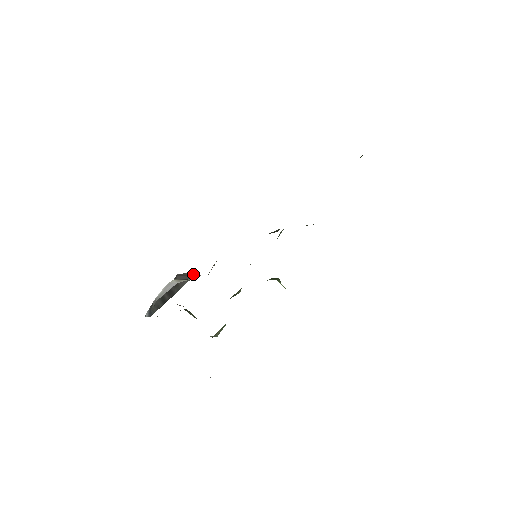
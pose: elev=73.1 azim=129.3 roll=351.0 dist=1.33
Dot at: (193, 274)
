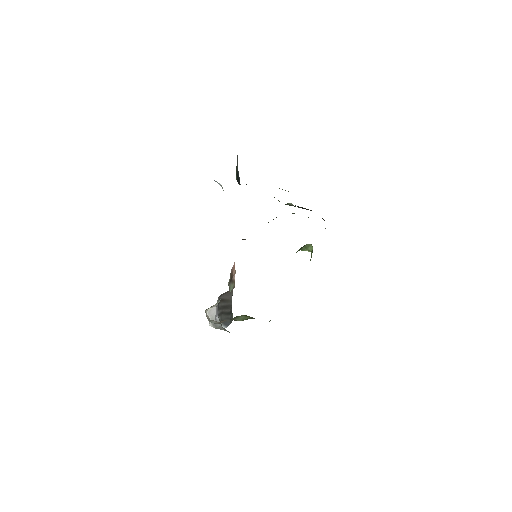
Dot at: (227, 291)
